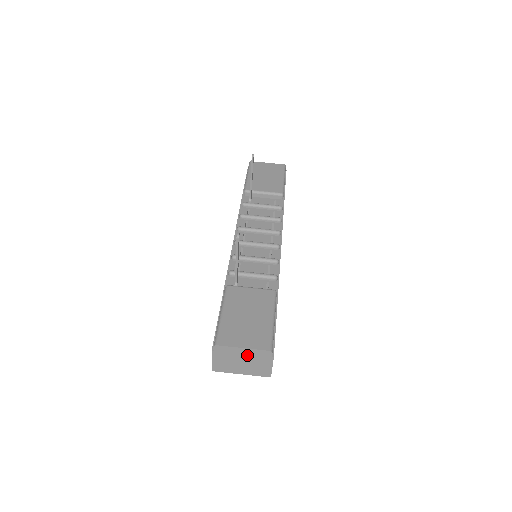
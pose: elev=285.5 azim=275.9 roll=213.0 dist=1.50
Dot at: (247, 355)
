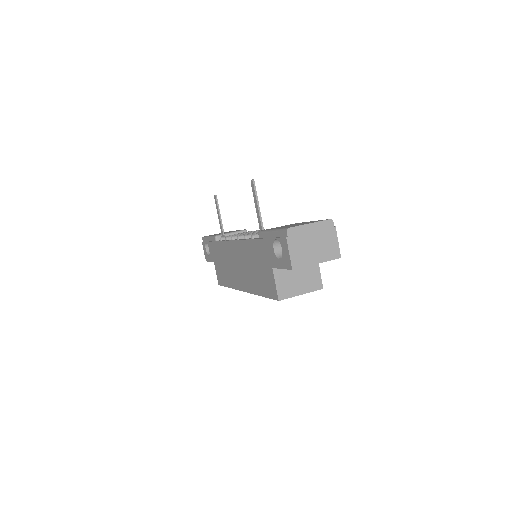
Dot at: (315, 232)
